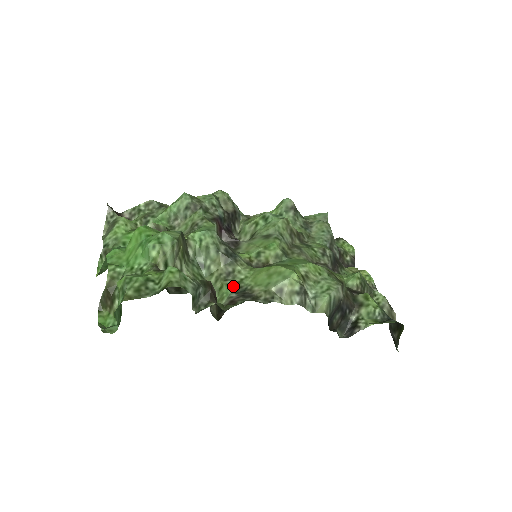
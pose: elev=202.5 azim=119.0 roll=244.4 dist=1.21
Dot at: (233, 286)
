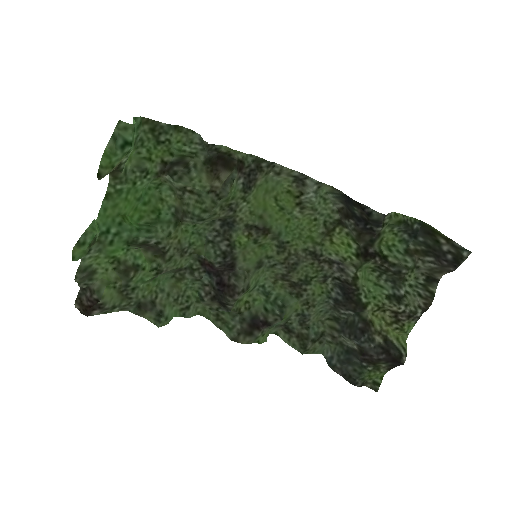
Dot at: (238, 195)
